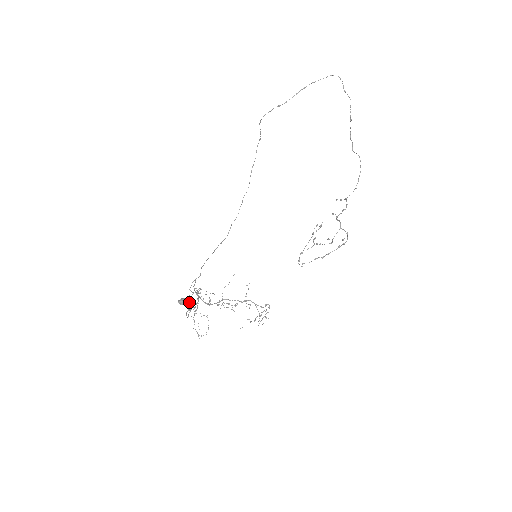
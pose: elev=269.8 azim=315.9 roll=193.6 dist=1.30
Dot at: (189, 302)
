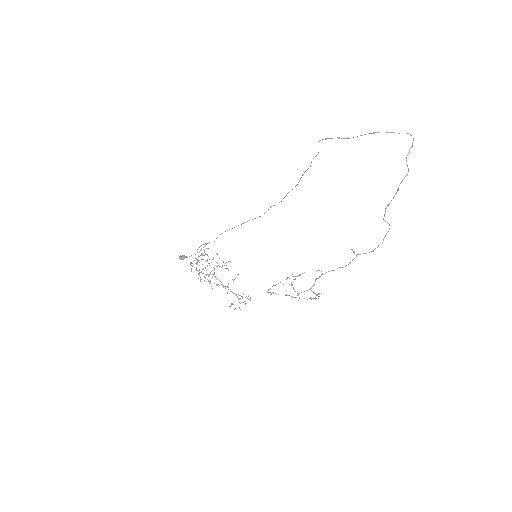
Dot at: occluded
